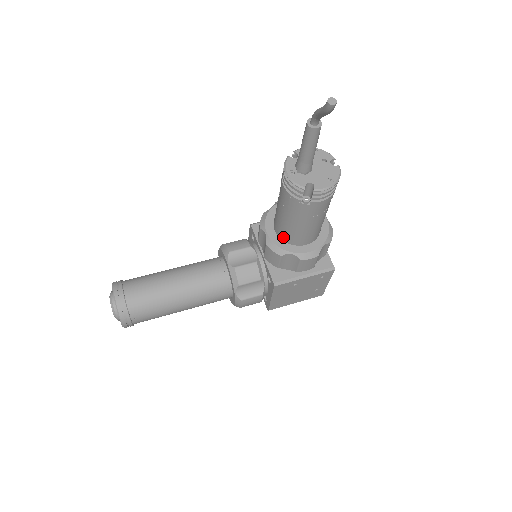
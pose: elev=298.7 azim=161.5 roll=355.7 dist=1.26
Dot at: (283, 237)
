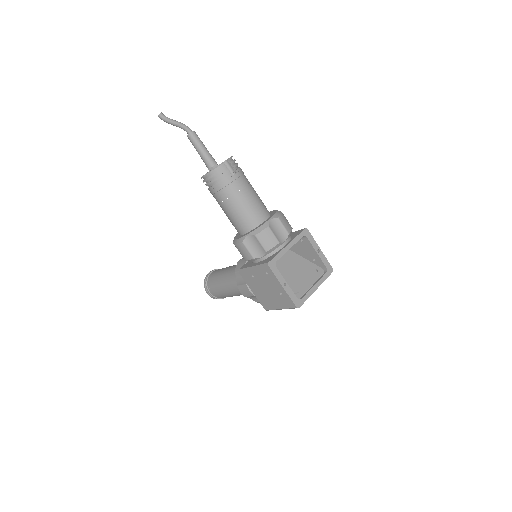
Dot at: occluded
